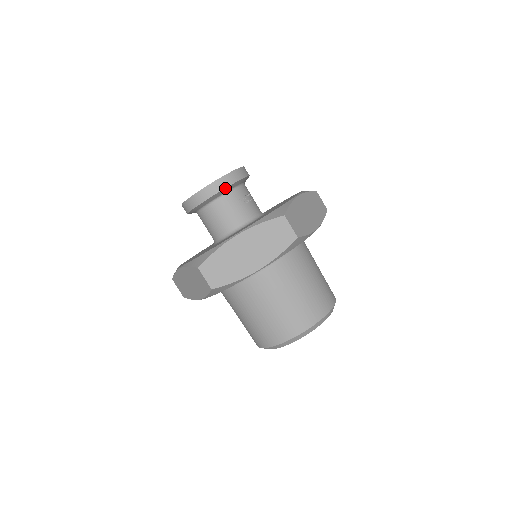
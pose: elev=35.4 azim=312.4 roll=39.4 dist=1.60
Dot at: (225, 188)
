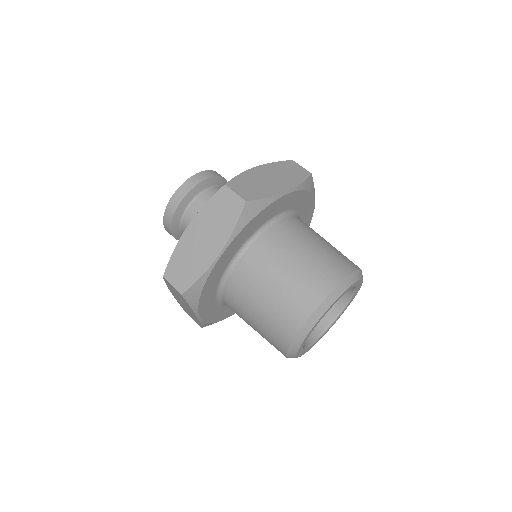
Dot at: (187, 194)
